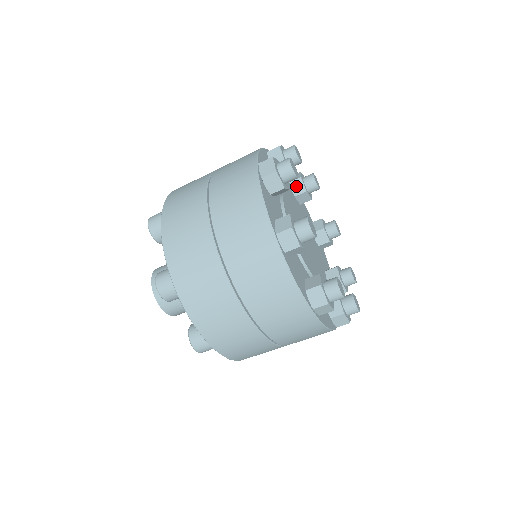
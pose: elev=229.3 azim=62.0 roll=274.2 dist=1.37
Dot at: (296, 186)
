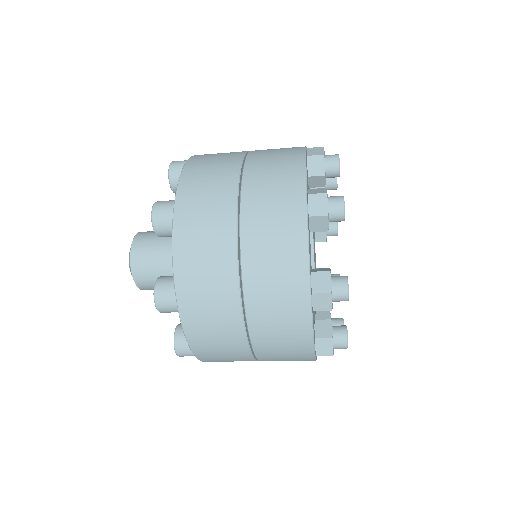
Dot at: (315, 181)
